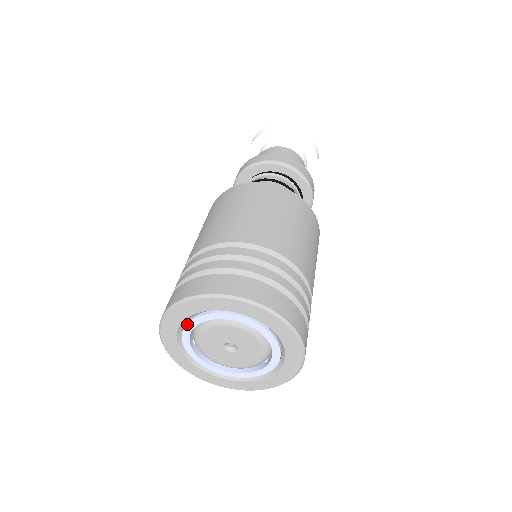
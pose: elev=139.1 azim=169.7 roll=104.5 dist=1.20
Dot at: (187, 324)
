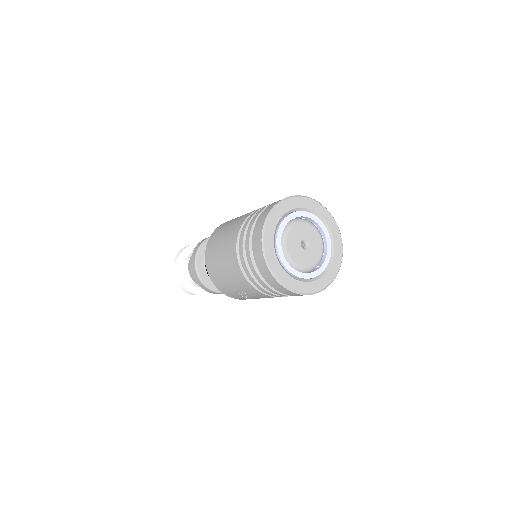
Dot at: (285, 218)
